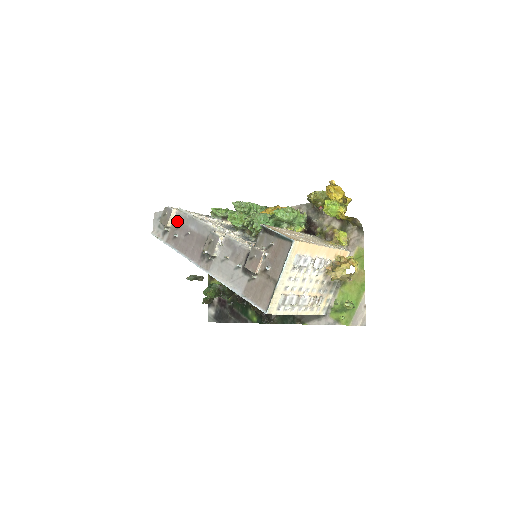
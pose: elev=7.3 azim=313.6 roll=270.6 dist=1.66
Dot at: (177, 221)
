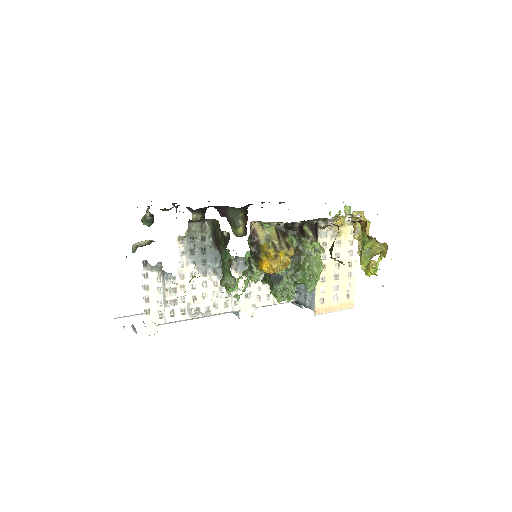
Dot at: occluded
